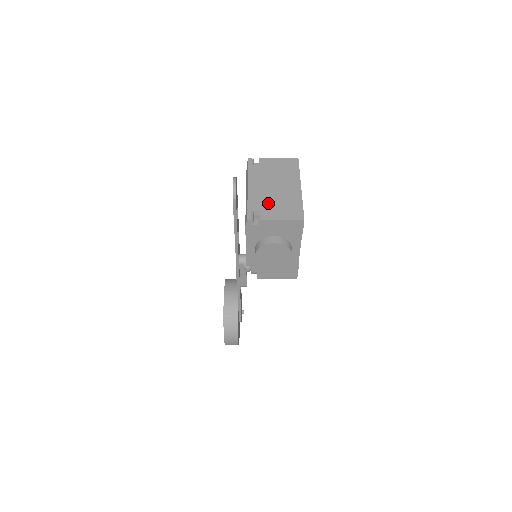
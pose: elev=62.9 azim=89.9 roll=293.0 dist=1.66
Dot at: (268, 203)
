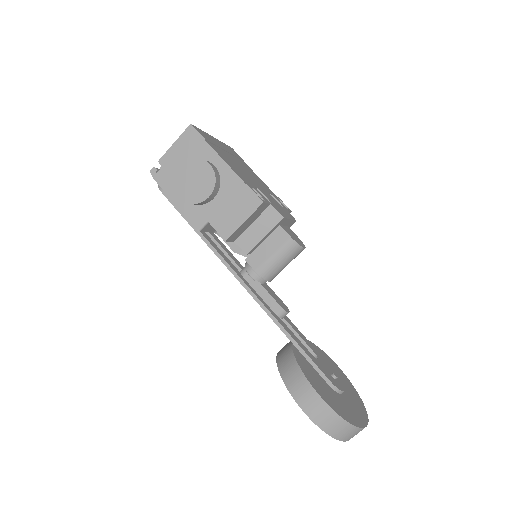
Dot at: occluded
